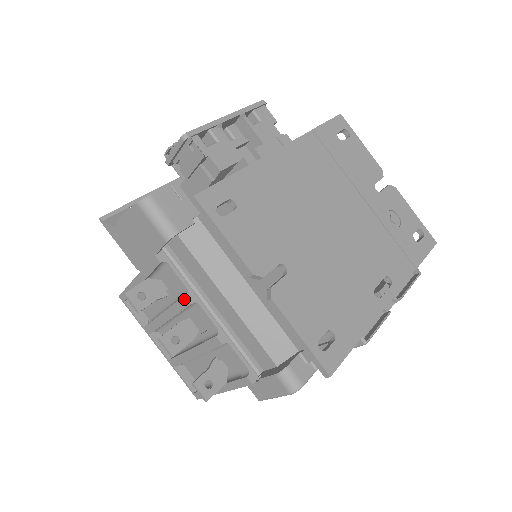
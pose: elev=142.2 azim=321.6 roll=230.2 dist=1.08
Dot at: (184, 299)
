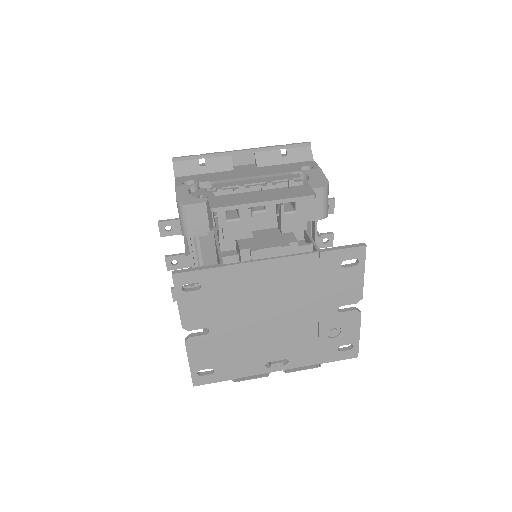
Dot at: (185, 256)
